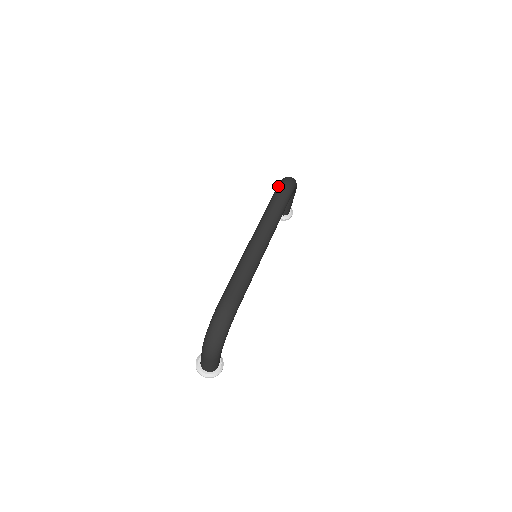
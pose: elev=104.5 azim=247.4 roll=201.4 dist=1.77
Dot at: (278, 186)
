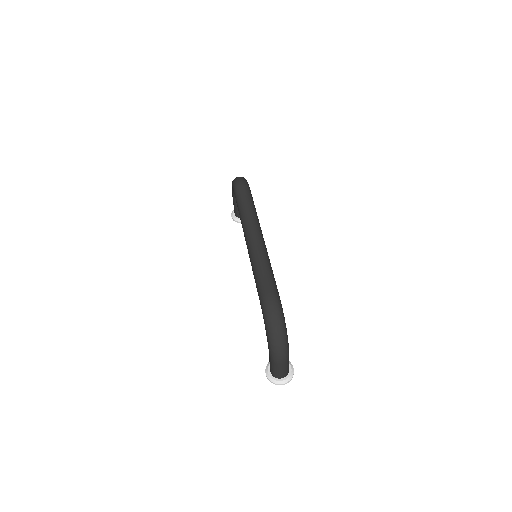
Dot at: (235, 188)
